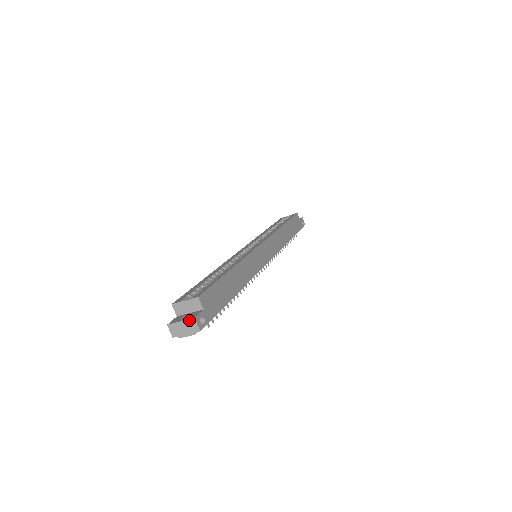
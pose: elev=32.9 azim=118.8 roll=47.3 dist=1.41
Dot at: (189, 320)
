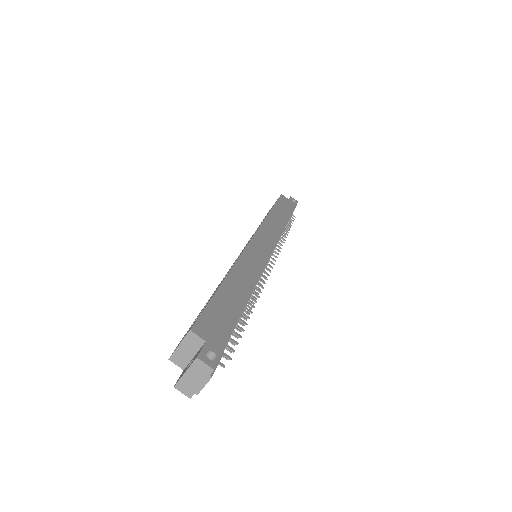
Dot at: (192, 364)
